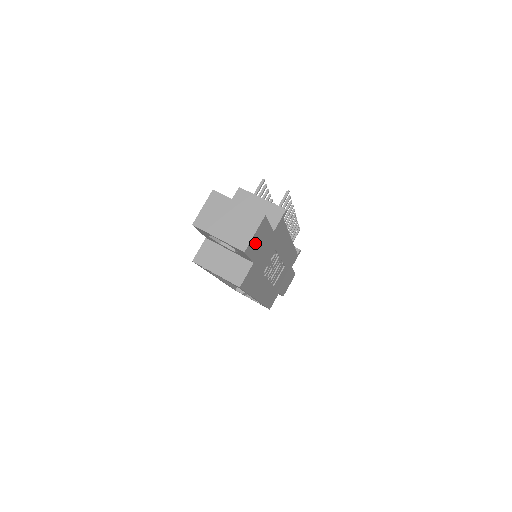
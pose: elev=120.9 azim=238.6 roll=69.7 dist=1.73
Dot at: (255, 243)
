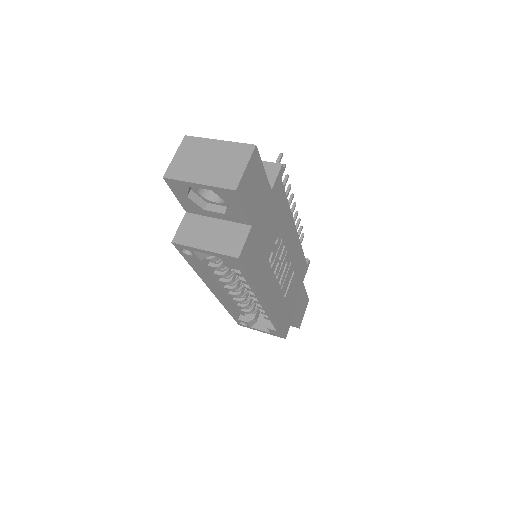
Dot at: (249, 188)
